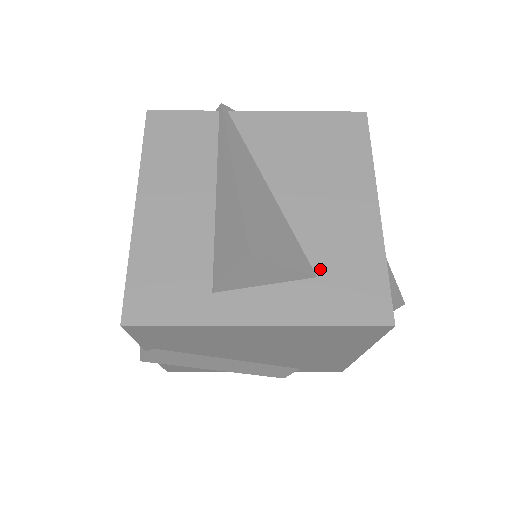
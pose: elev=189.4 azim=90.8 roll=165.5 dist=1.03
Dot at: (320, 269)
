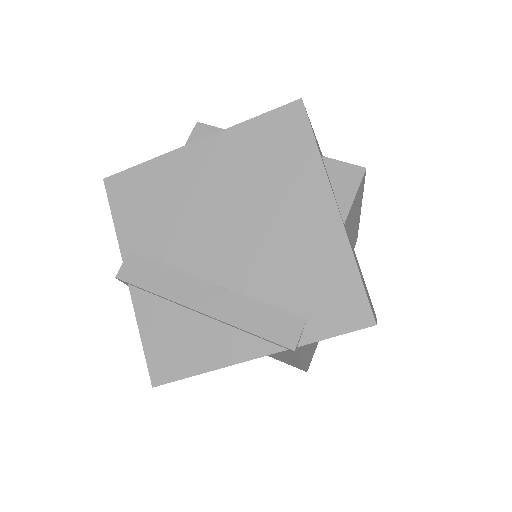
Dot at: occluded
